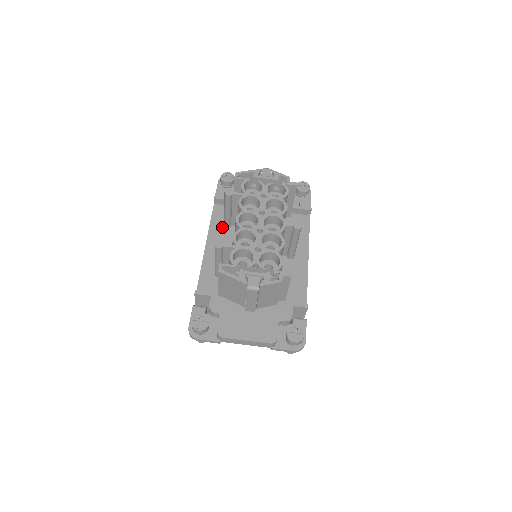
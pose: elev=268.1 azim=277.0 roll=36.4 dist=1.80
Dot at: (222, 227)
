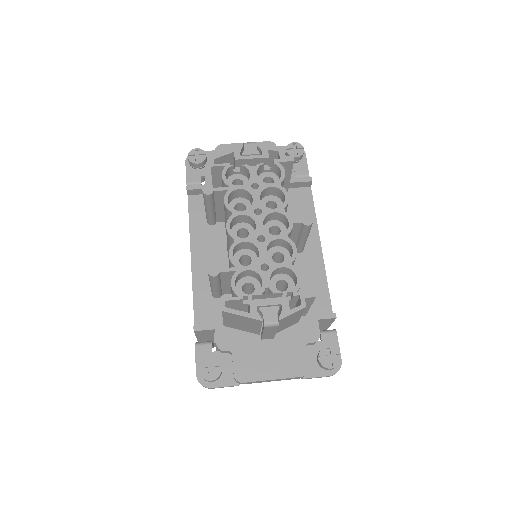
Dot at: (206, 227)
